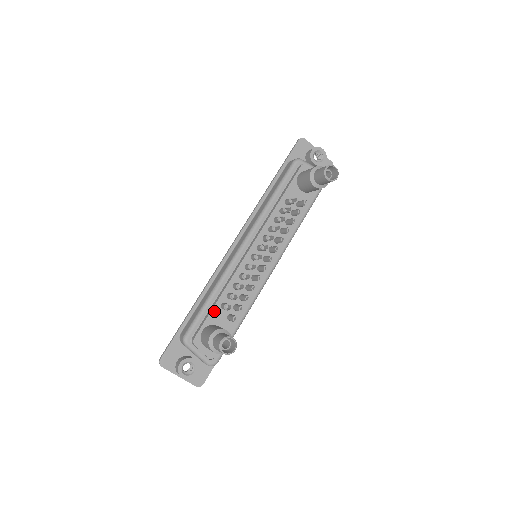
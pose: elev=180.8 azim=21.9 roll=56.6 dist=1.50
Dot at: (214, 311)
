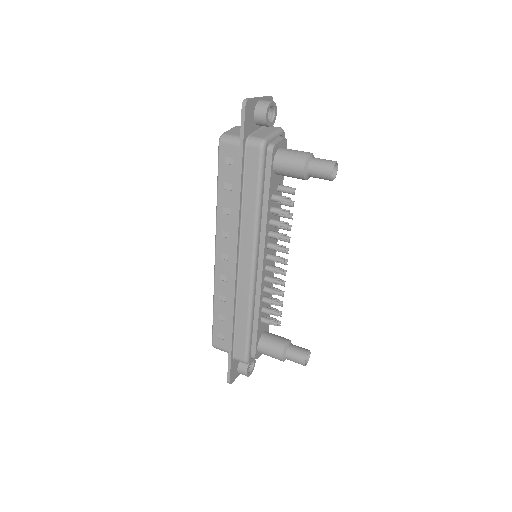
Dot at: (258, 330)
